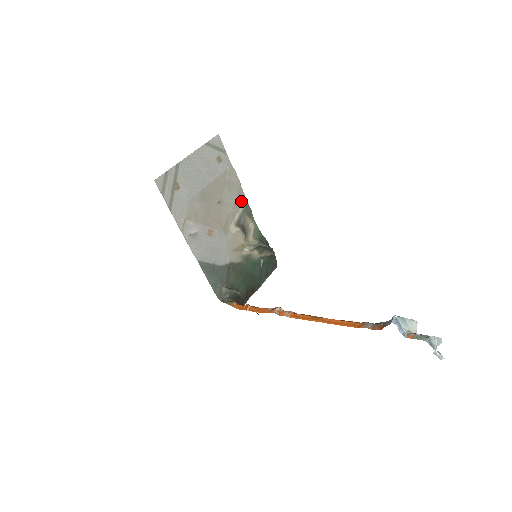
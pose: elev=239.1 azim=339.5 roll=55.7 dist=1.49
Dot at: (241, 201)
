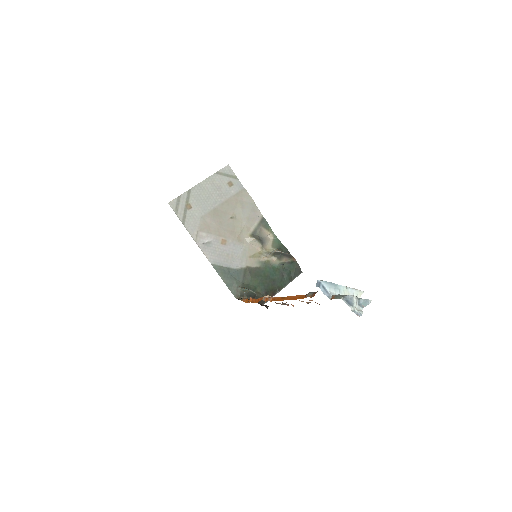
Dot at: (256, 216)
